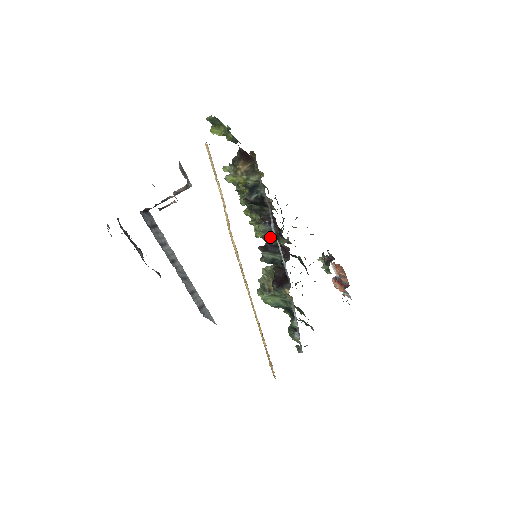
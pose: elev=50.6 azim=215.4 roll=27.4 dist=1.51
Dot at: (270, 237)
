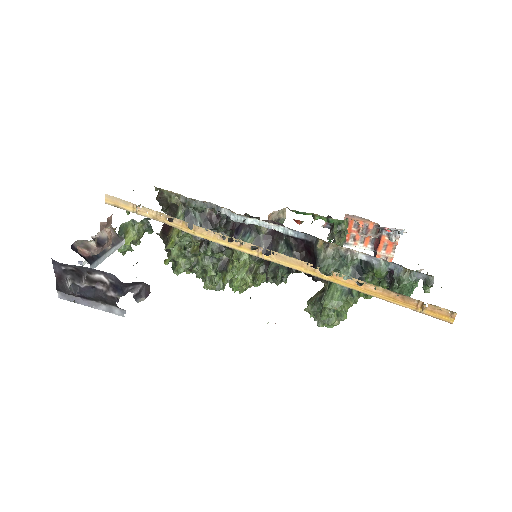
Dot at: (251, 241)
